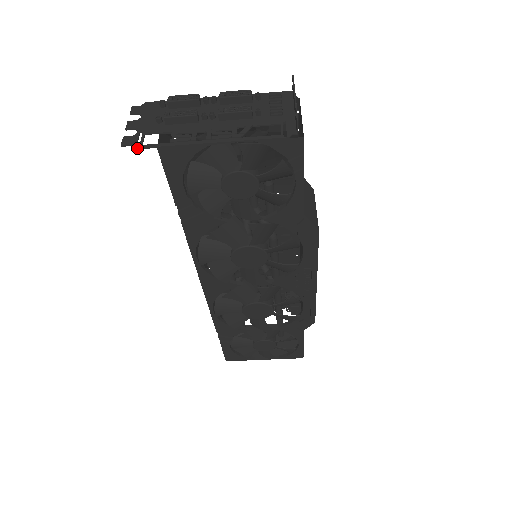
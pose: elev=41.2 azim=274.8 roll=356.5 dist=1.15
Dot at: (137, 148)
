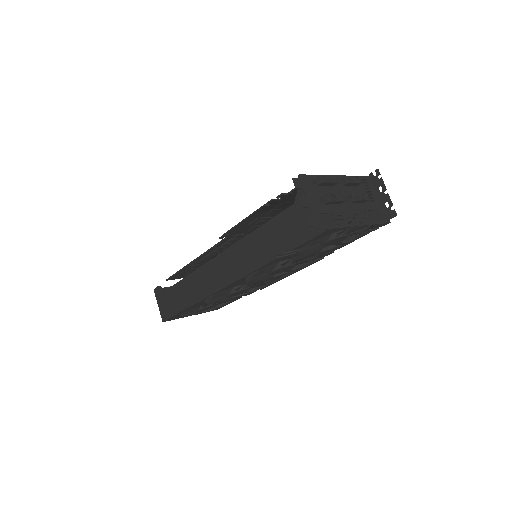
Dot at: occluded
